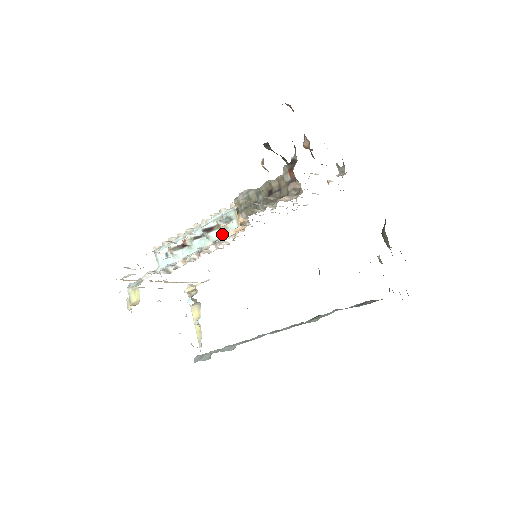
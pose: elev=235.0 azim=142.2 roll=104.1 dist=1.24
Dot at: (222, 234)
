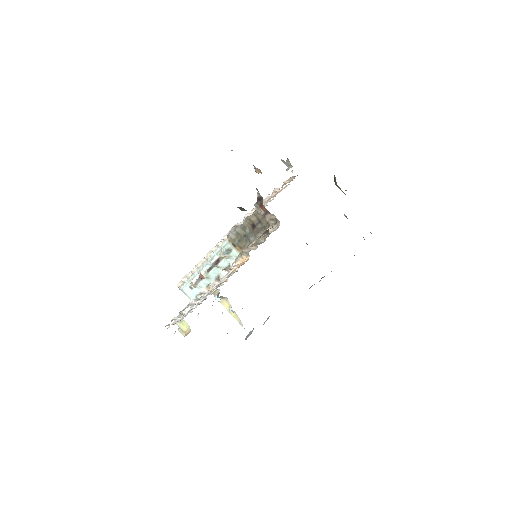
Dot at: (229, 262)
